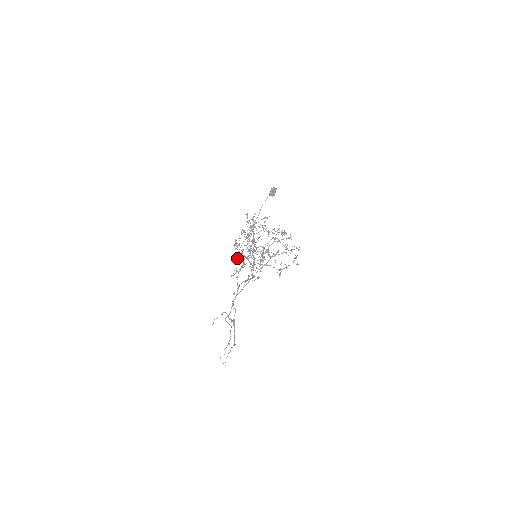
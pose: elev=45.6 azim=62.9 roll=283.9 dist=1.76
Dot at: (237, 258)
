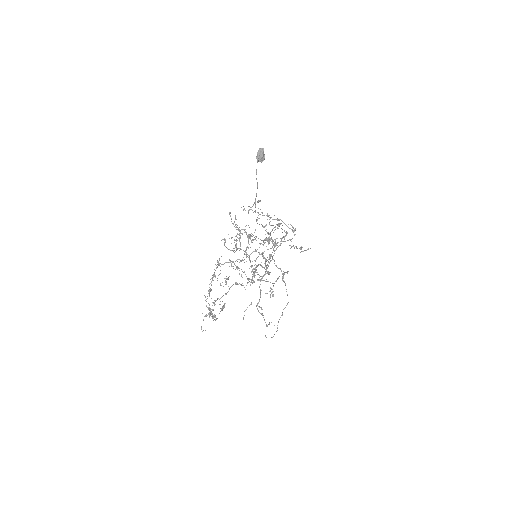
Dot at: (206, 316)
